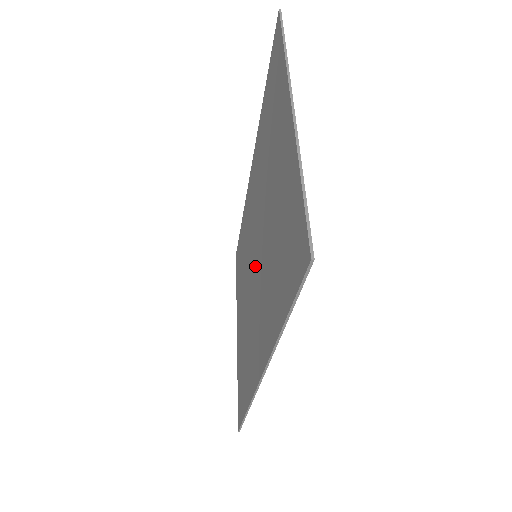
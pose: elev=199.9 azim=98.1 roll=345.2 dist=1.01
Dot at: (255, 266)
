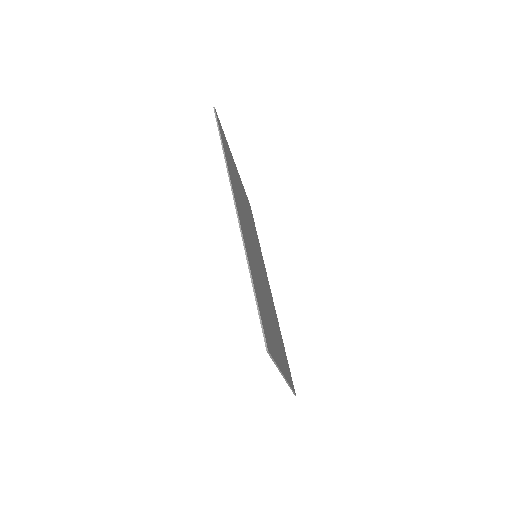
Dot at: occluded
